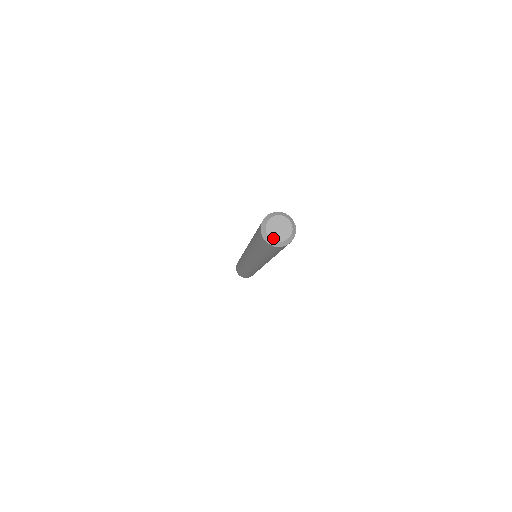
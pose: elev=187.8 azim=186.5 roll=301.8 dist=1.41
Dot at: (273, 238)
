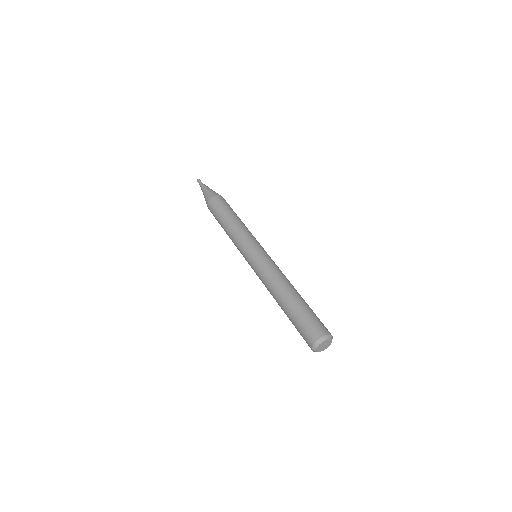
Dot at: (317, 350)
